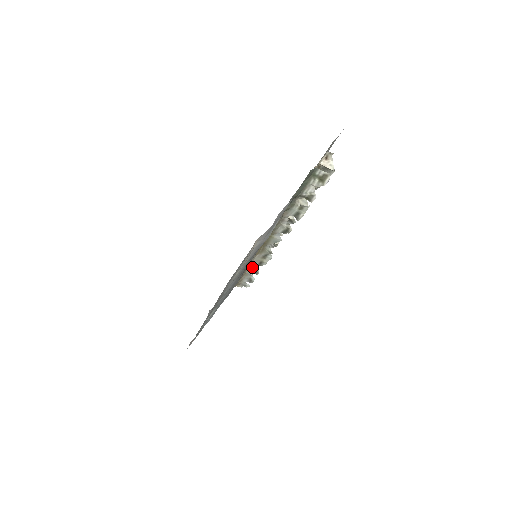
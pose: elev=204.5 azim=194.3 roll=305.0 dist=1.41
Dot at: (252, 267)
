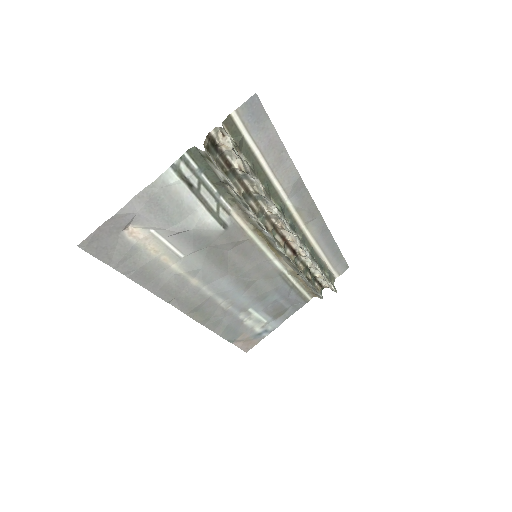
Dot at: (298, 273)
